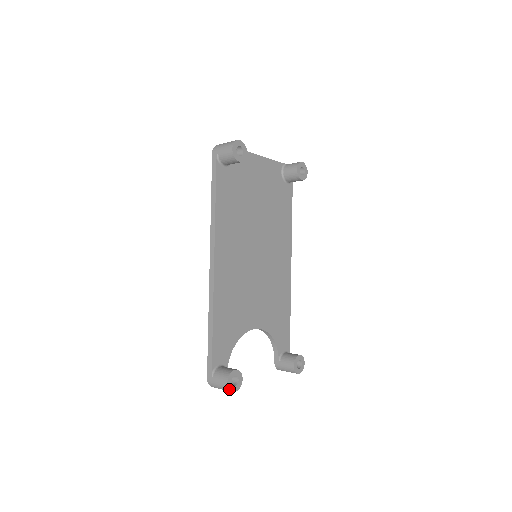
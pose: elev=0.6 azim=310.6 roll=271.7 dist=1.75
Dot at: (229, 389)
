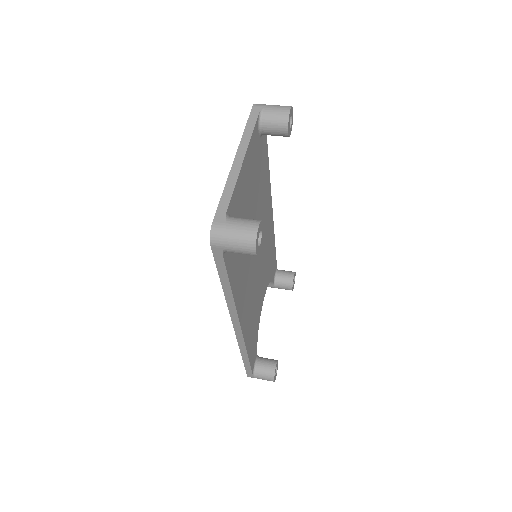
Dot at: occluded
